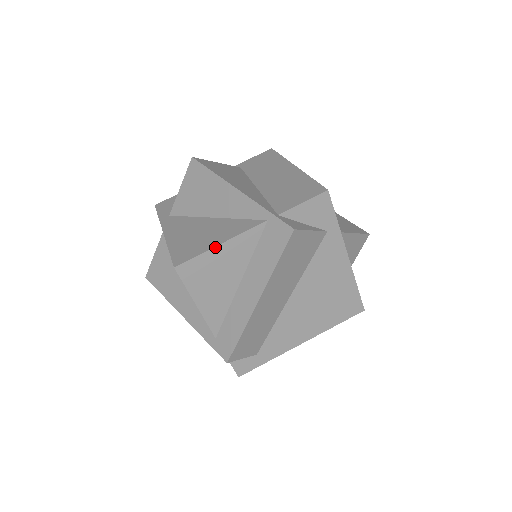
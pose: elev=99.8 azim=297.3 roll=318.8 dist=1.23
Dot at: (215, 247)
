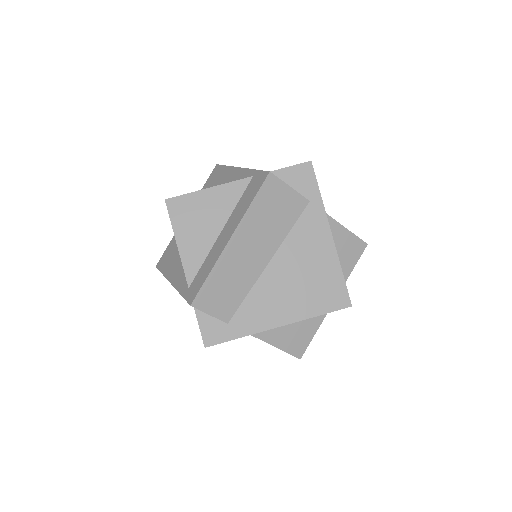
Dot at: (203, 190)
